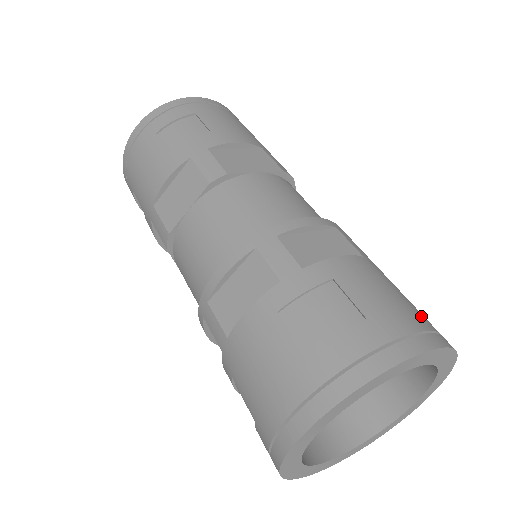
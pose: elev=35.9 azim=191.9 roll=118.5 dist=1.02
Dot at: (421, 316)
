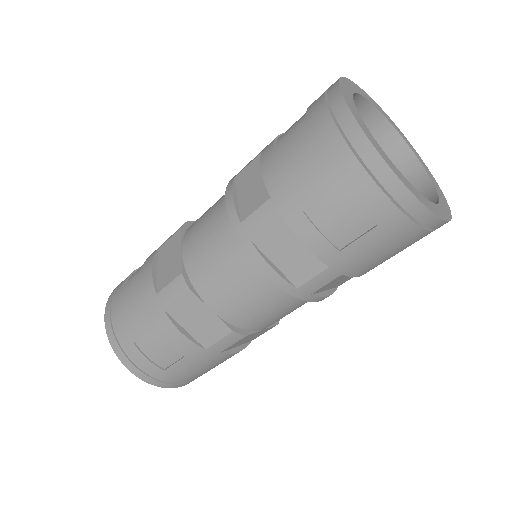
Dot at: occluded
